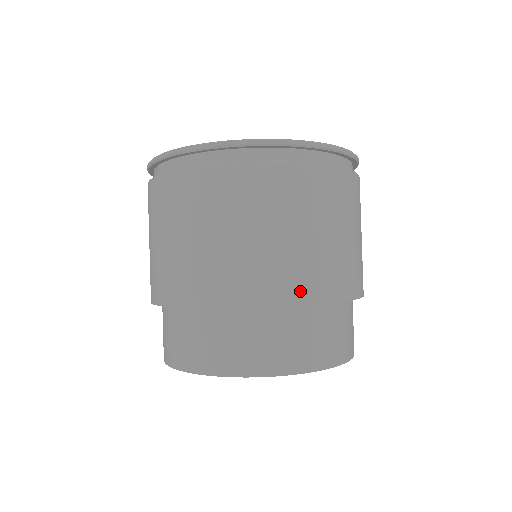
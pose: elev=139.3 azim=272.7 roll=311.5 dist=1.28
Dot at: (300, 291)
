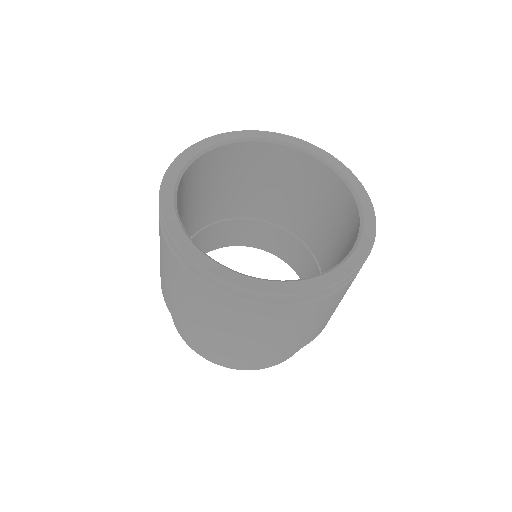
Dot at: occluded
